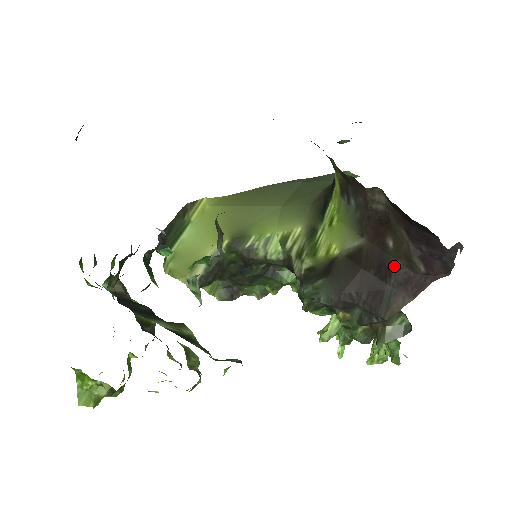
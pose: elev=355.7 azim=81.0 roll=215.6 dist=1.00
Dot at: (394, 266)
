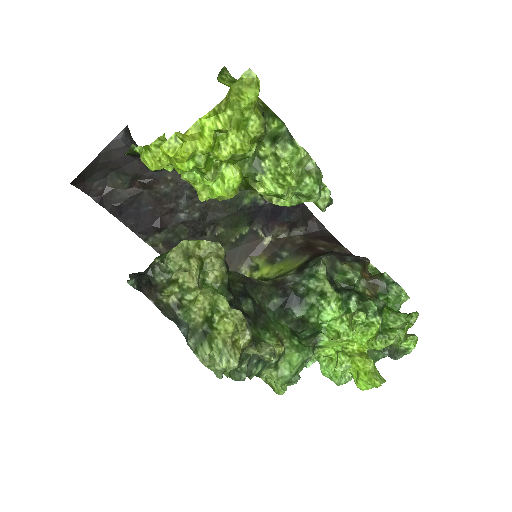
Dot at: (335, 252)
